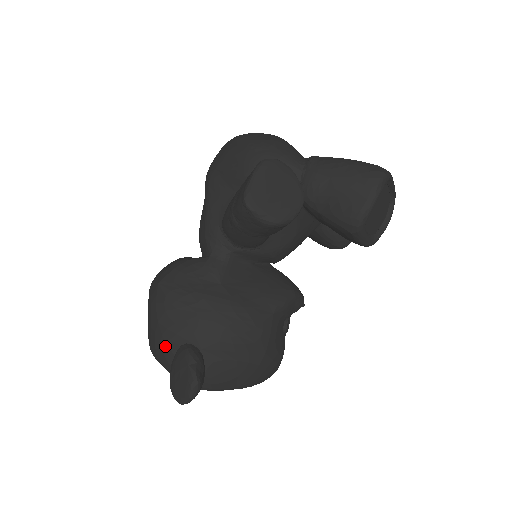
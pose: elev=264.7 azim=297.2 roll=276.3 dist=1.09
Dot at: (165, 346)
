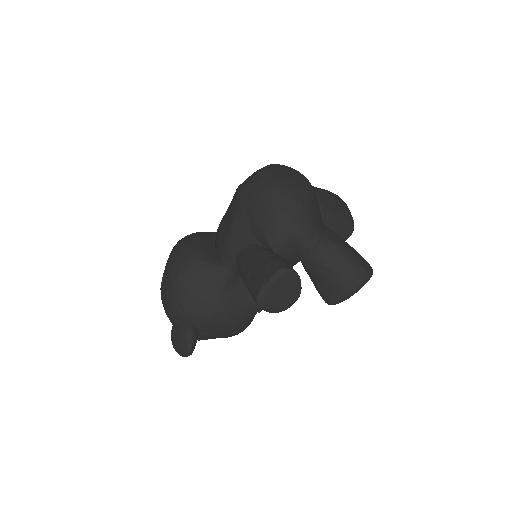
Dot at: (174, 316)
